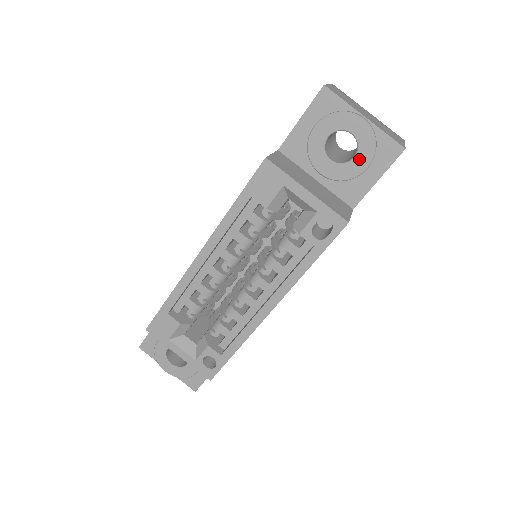
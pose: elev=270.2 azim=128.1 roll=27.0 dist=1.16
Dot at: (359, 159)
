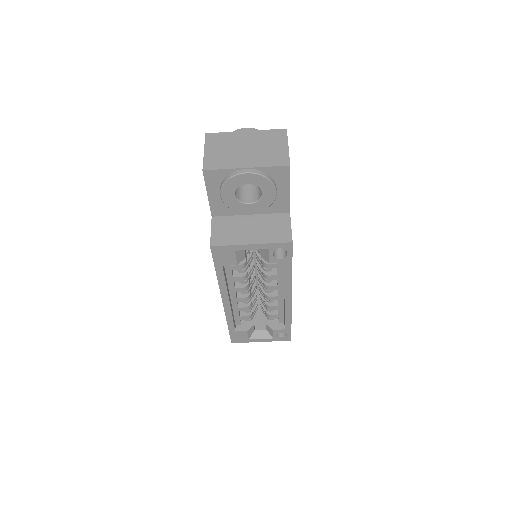
Dot at: (266, 192)
